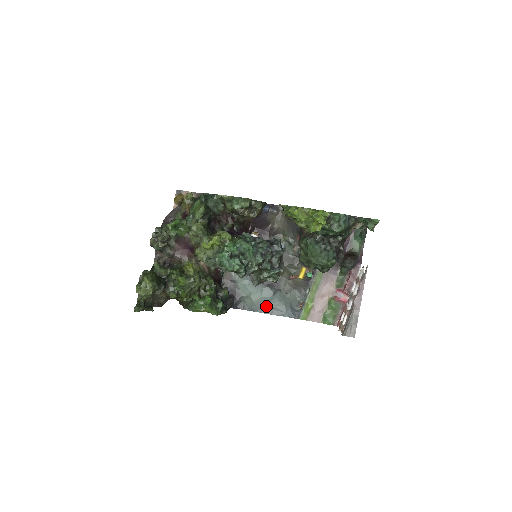
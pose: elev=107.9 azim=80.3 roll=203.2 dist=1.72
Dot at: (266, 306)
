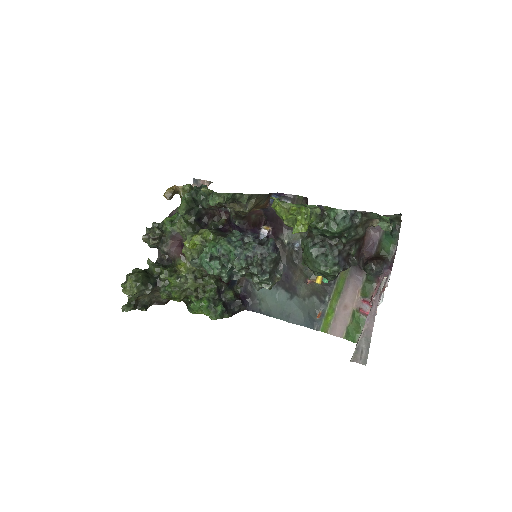
Dot at: (282, 311)
